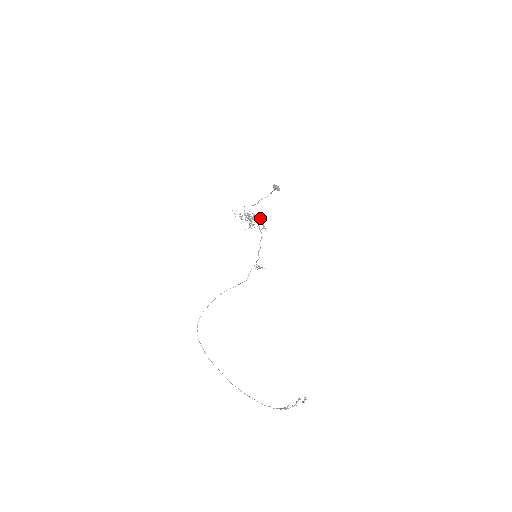
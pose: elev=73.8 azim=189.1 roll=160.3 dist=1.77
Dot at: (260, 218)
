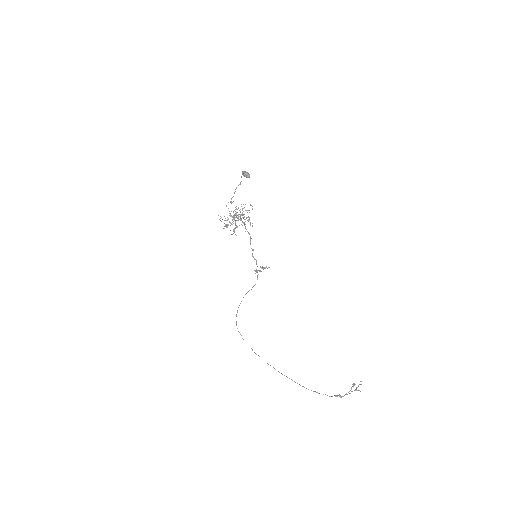
Dot at: (242, 217)
